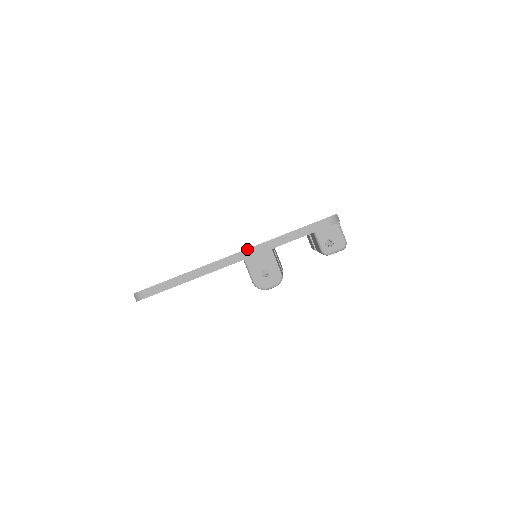
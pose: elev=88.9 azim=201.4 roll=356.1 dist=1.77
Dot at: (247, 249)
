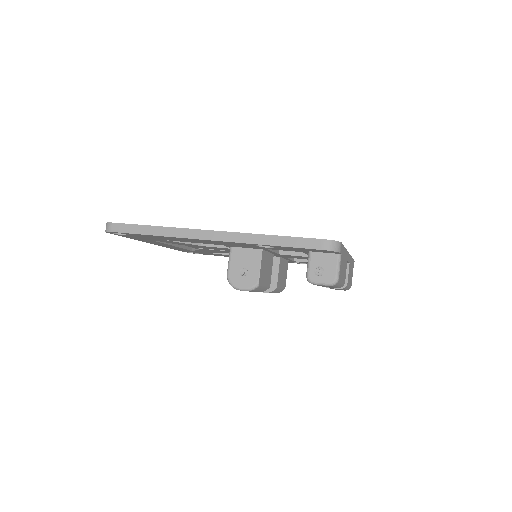
Dot at: (227, 232)
